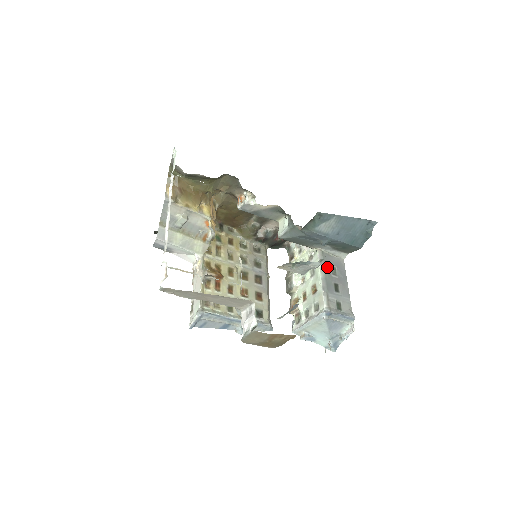
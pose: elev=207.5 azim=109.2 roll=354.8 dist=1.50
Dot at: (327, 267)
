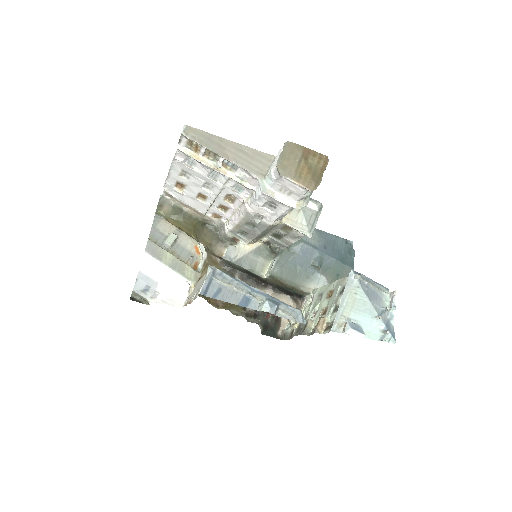
Dot at: occluded
